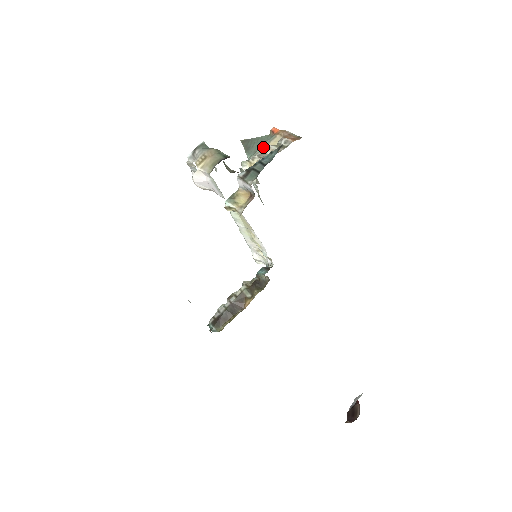
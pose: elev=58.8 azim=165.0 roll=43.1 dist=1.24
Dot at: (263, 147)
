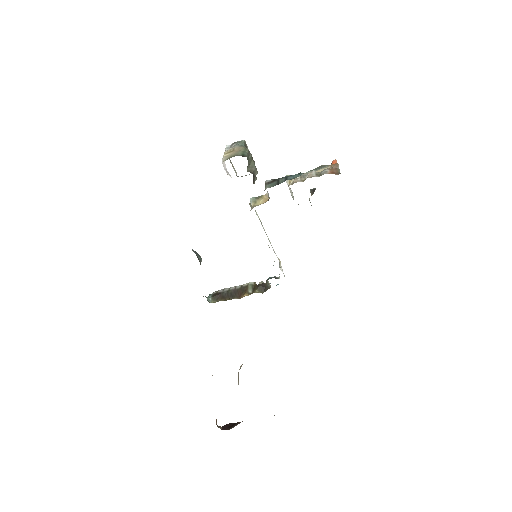
Dot at: occluded
